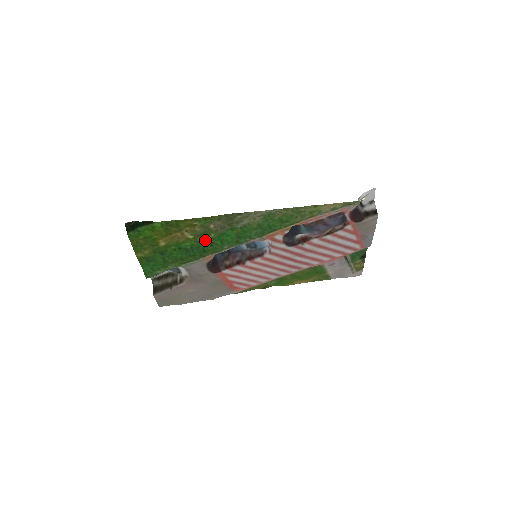
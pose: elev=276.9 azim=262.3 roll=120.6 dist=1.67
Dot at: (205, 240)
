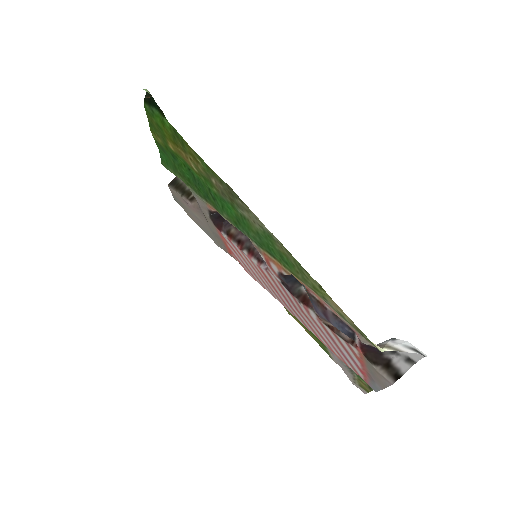
Dot at: (209, 187)
